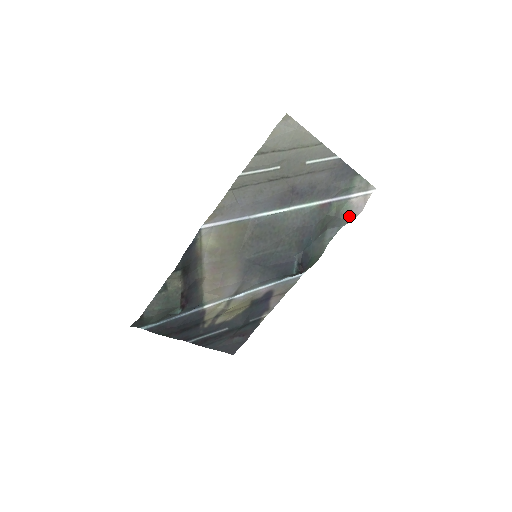
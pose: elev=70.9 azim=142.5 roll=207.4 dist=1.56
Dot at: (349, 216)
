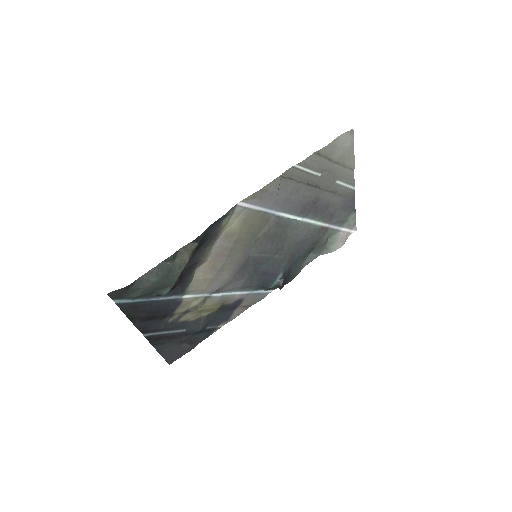
Dot at: (331, 247)
